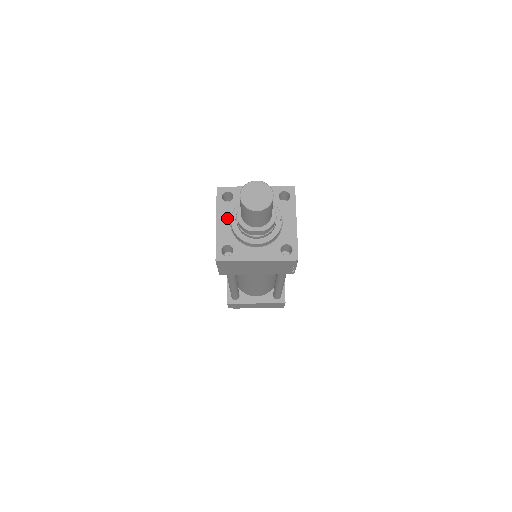
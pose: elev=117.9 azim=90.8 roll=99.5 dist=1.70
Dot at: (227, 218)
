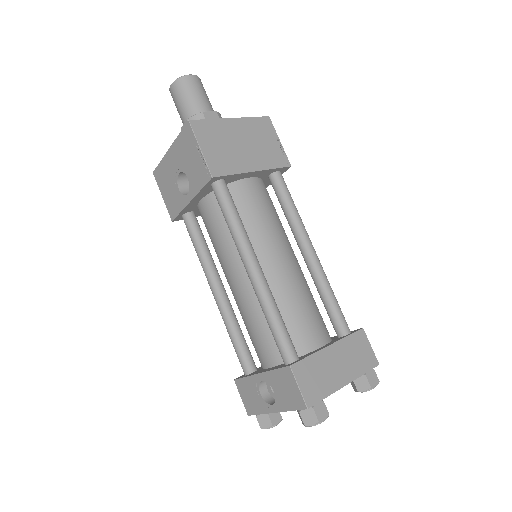
Dot at: occluded
